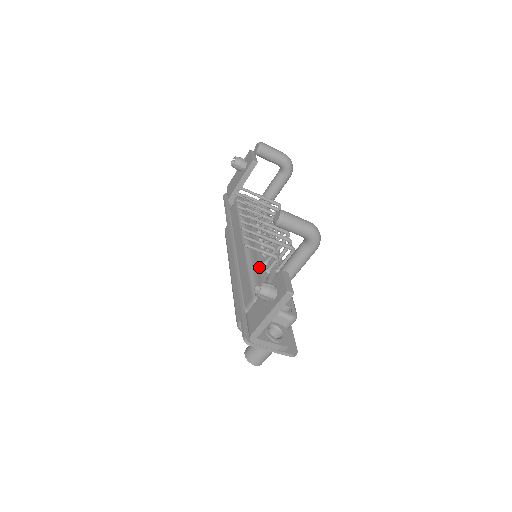
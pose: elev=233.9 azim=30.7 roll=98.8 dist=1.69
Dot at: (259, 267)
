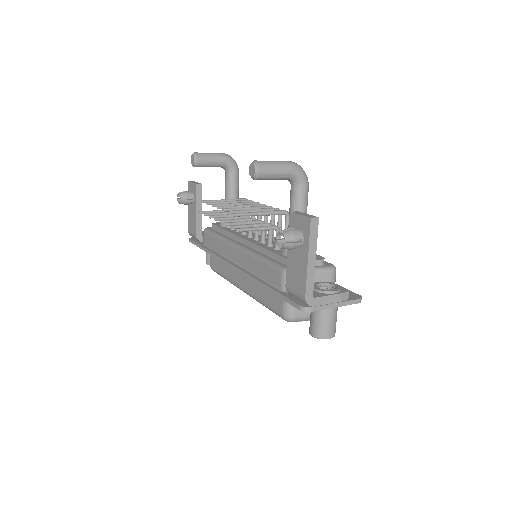
Dot at: (266, 250)
